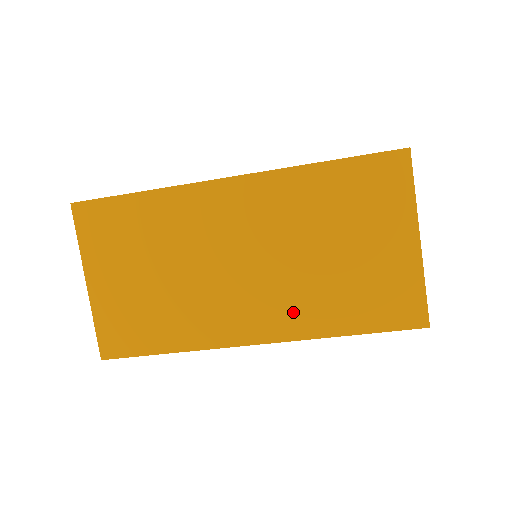
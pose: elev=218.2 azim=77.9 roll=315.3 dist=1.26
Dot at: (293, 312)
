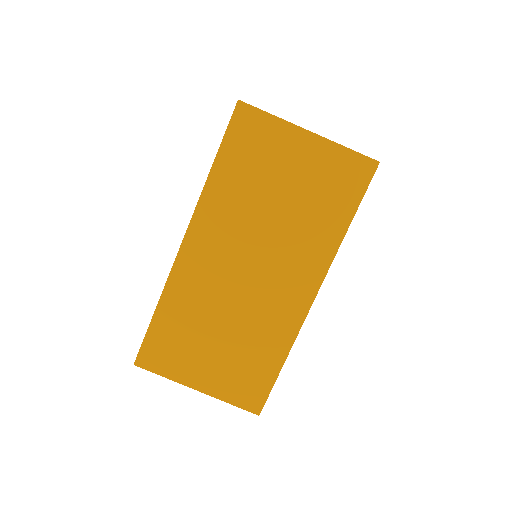
Dot at: (308, 255)
